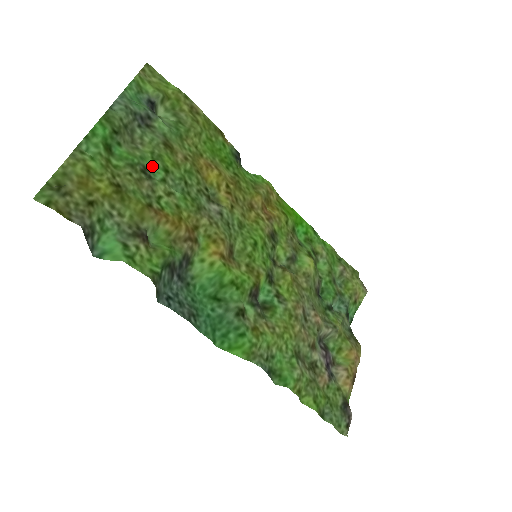
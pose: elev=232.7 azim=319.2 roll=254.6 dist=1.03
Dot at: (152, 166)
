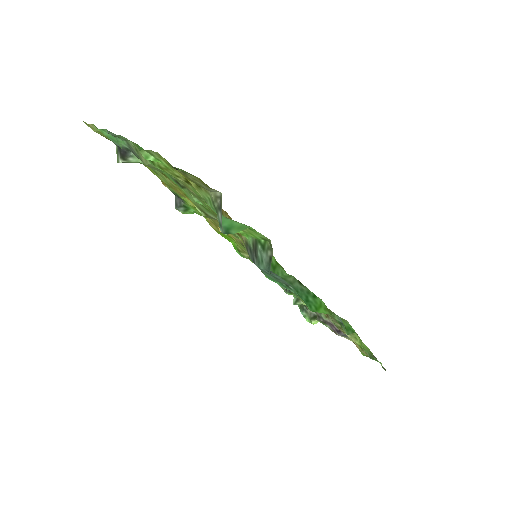
Dot at: (173, 181)
